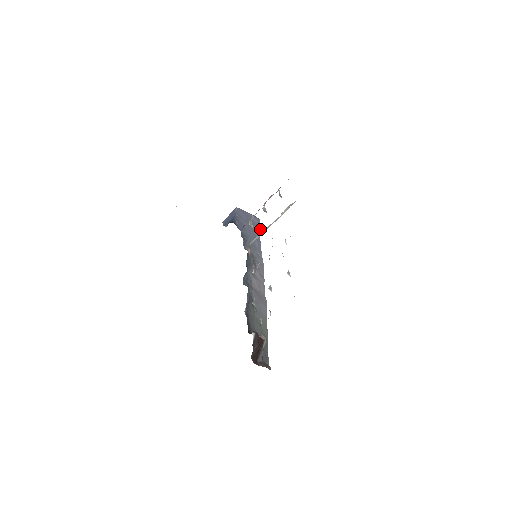
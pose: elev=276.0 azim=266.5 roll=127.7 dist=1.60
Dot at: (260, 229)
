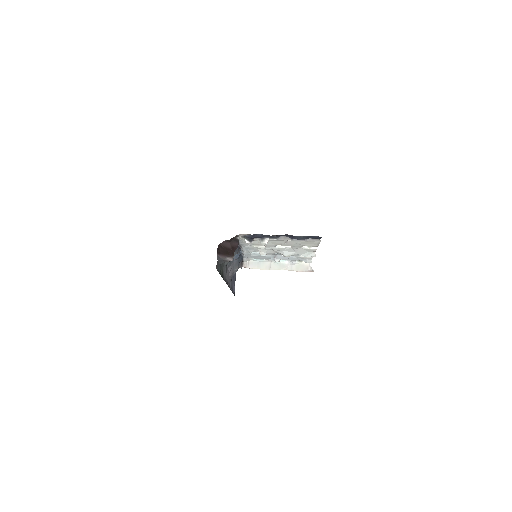
Dot at: occluded
